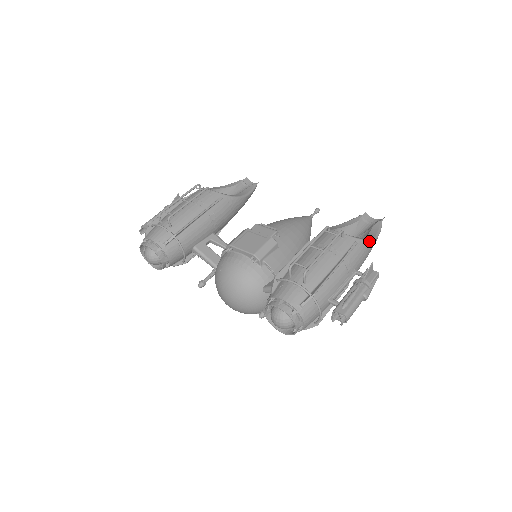
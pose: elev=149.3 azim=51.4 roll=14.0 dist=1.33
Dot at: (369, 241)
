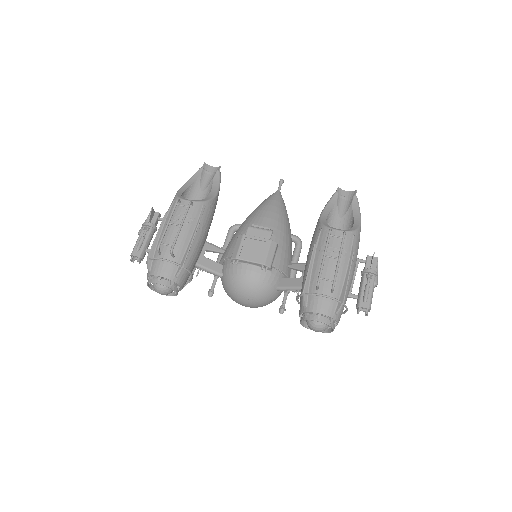
Dot at: (360, 227)
